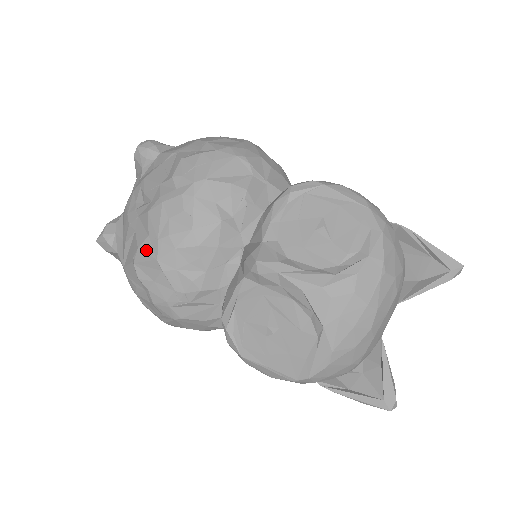
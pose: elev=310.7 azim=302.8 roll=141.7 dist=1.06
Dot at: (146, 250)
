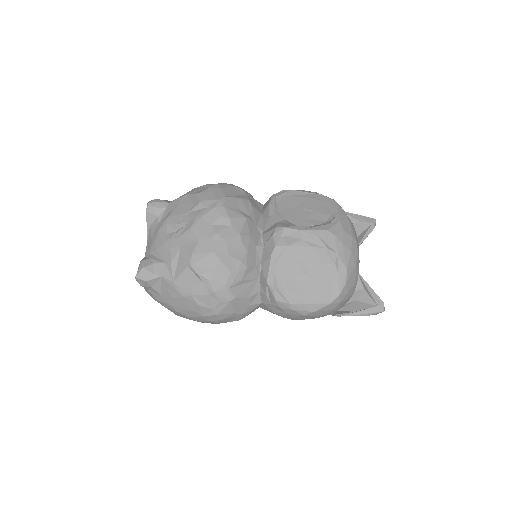
Dot at: (201, 251)
